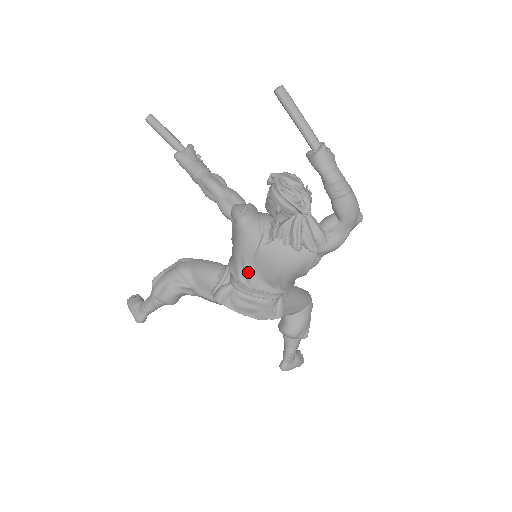
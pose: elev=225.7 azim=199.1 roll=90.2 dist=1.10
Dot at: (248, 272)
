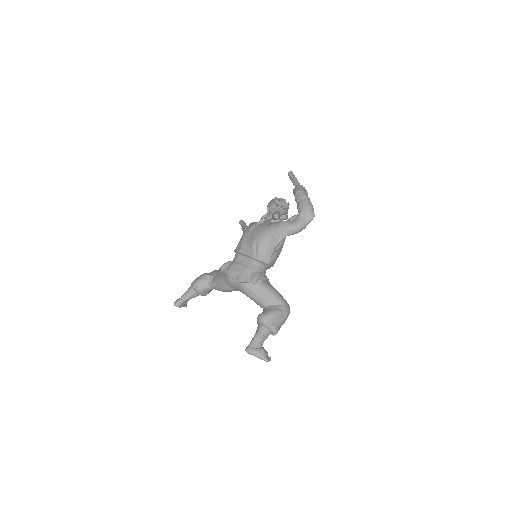
Dot at: (242, 243)
